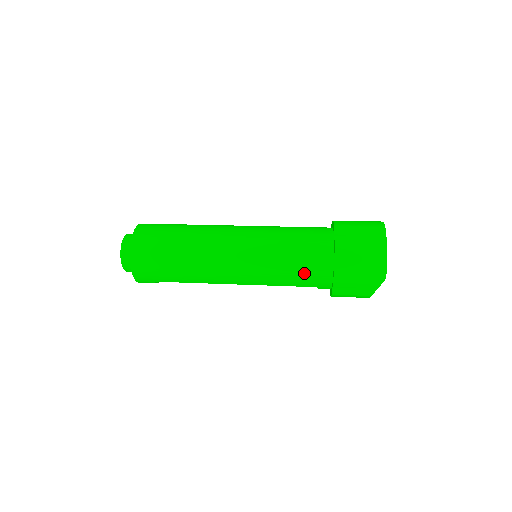
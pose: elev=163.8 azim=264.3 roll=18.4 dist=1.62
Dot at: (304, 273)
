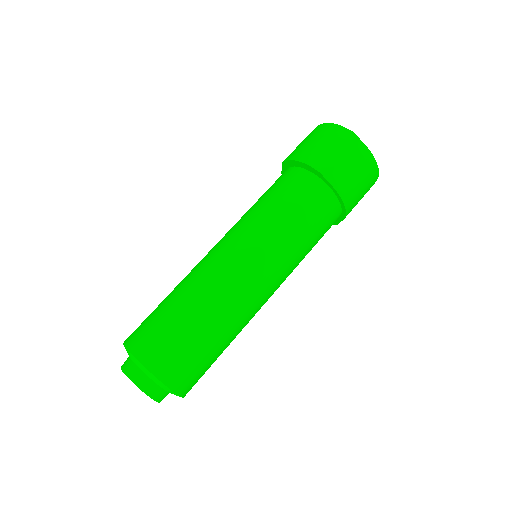
Dot at: (322, 236)
